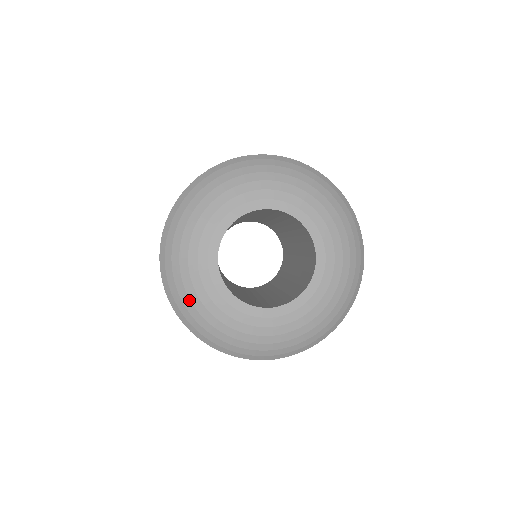
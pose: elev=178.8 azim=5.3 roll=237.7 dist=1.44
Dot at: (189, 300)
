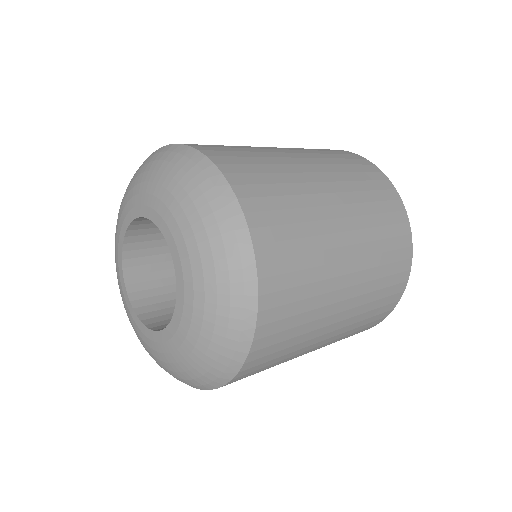
Dot at: occluded
